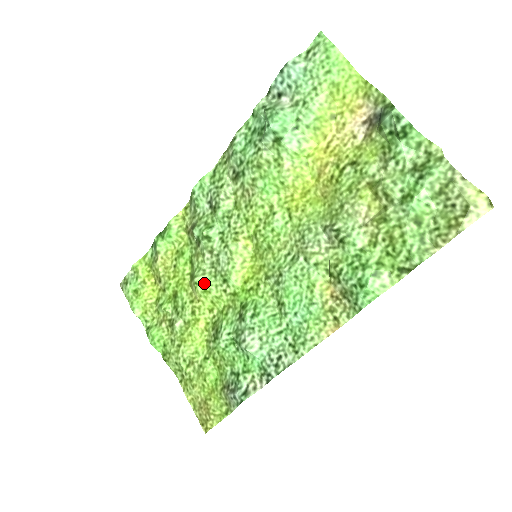
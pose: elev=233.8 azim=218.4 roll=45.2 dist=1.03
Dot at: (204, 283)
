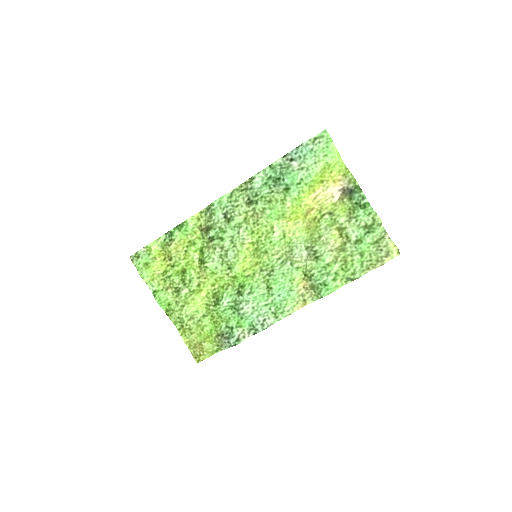
Dot at: (213, 268)
